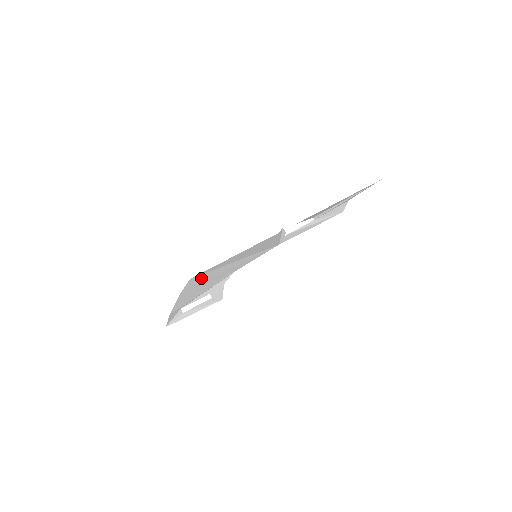
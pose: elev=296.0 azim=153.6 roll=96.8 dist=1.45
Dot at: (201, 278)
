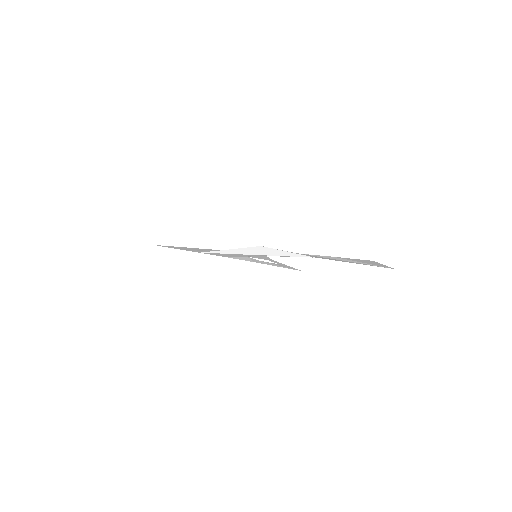
Dot at: occluded
